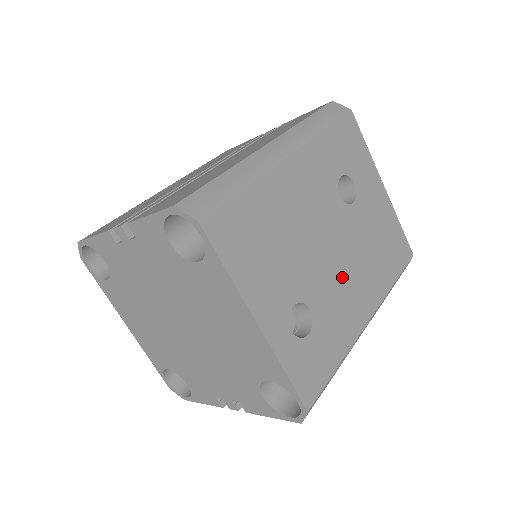
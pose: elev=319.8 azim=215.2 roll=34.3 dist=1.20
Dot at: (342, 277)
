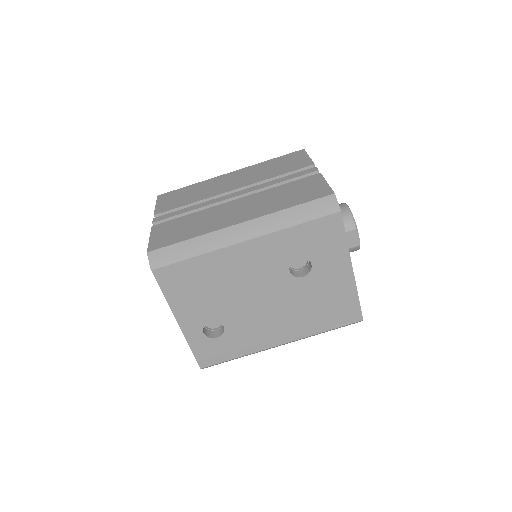
Dot at: (265, 317)
